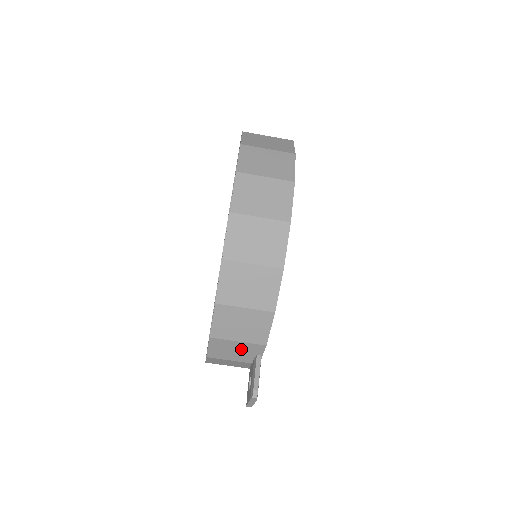
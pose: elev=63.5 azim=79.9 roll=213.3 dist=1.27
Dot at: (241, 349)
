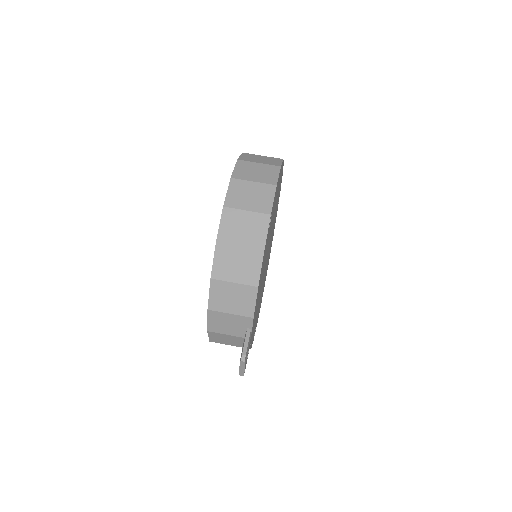
Dot at: (234, 322)
